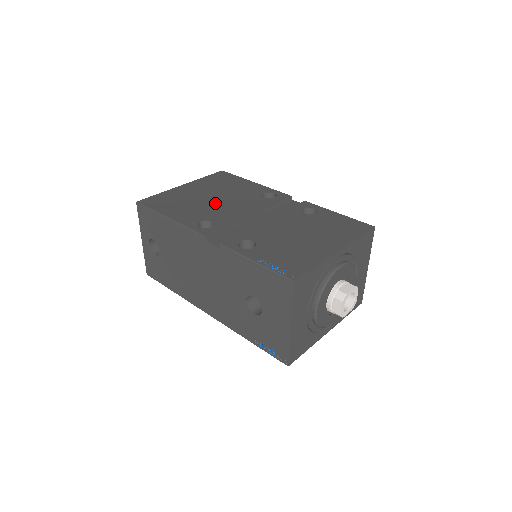
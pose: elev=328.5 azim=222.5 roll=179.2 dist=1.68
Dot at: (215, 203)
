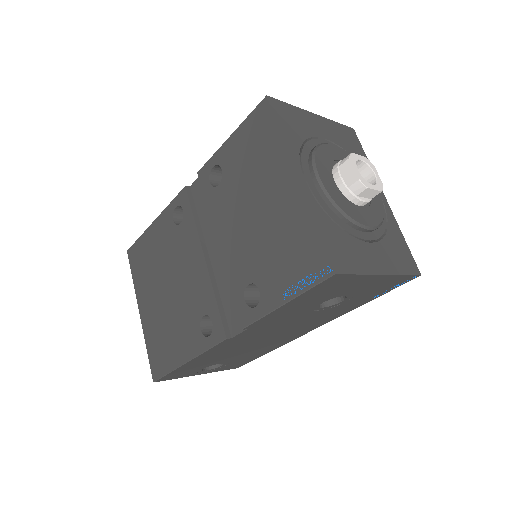
Dot at: (175, 293)
